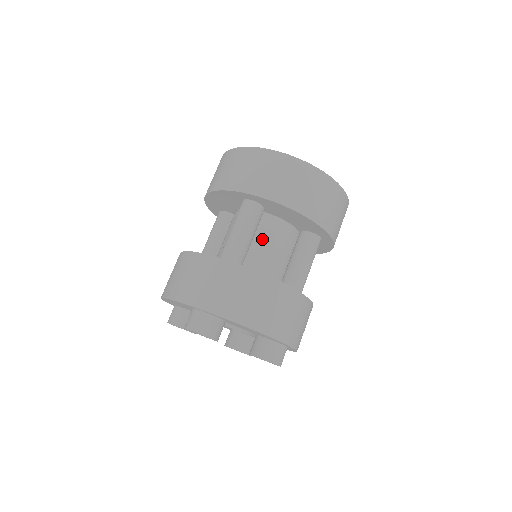
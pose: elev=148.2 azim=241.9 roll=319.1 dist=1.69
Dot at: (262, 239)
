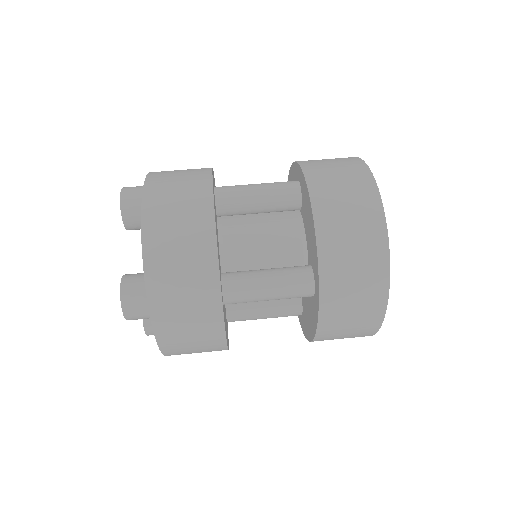
Dot at: (268, 223)
